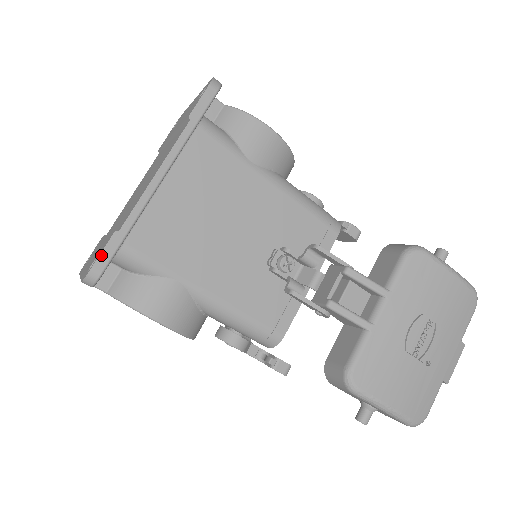
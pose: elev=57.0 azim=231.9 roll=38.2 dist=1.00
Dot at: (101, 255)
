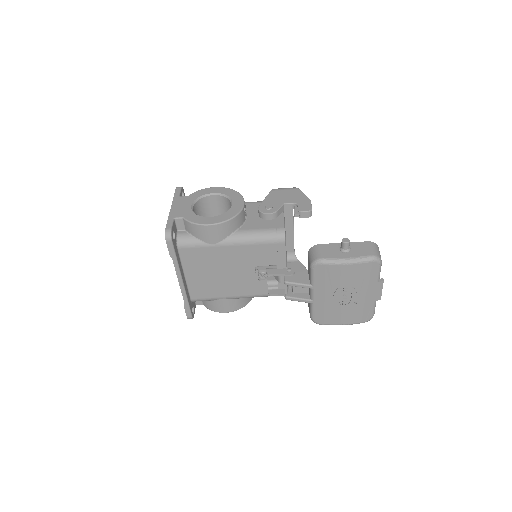
Dot at: (186, 313)
